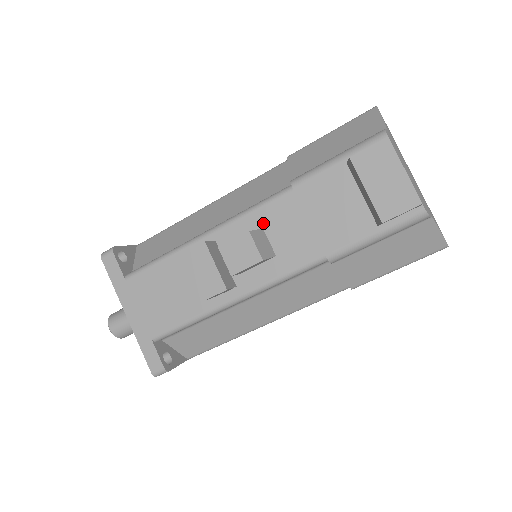
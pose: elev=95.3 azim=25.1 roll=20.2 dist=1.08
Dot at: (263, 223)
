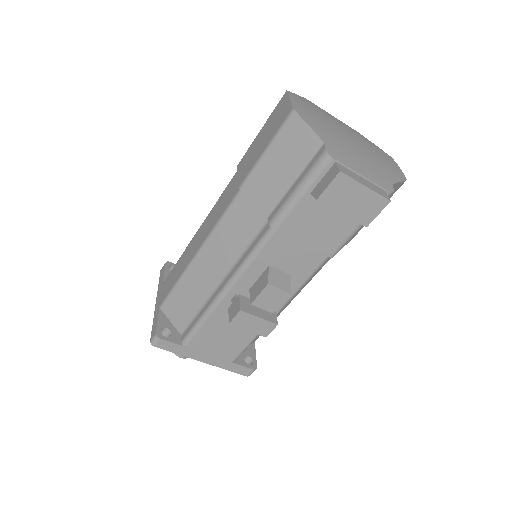
Dot at: (267, 263)
